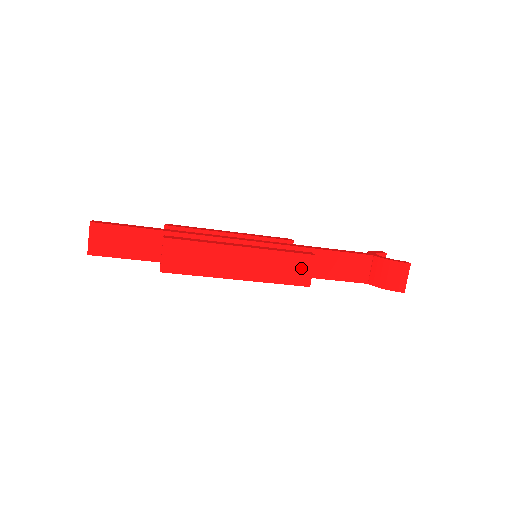
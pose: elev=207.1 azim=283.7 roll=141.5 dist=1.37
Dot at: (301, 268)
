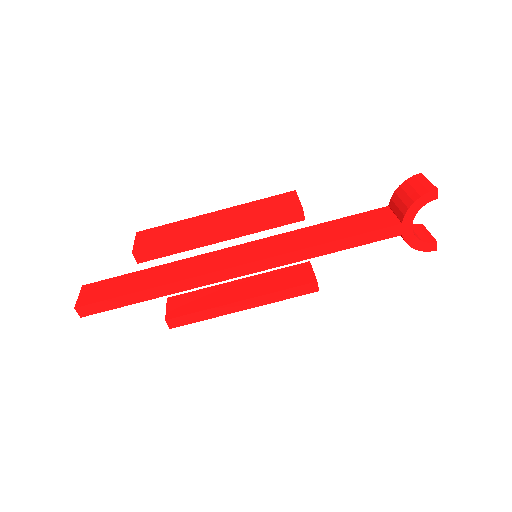
Dot at: (284, 202)
